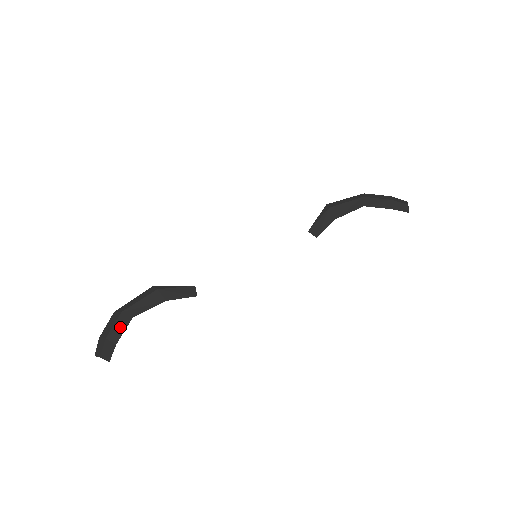
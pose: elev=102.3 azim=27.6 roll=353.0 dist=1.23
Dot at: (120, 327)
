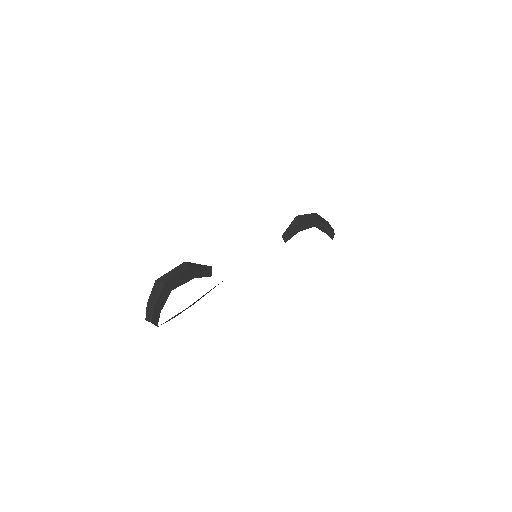
Dot at: (164, 298)
